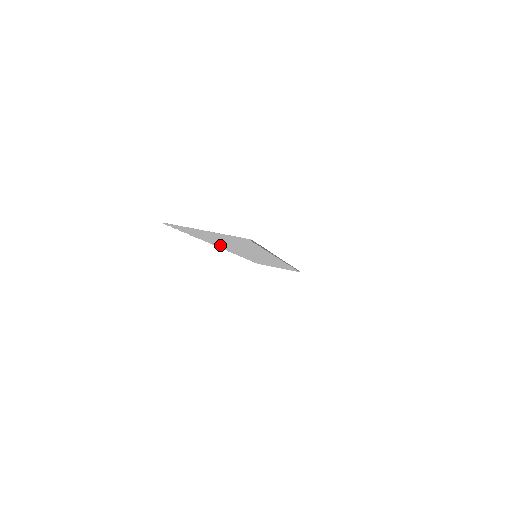
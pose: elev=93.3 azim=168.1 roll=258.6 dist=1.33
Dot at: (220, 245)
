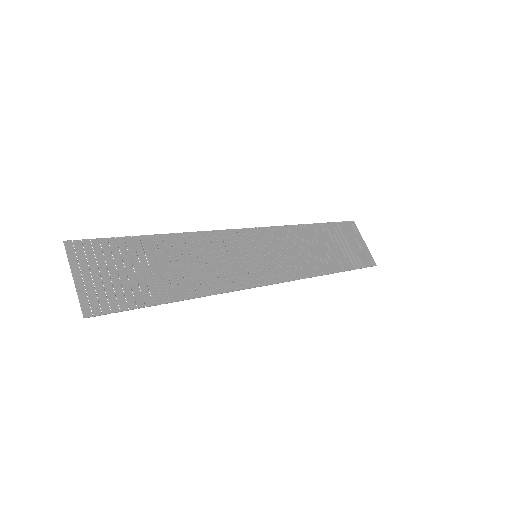
Dot at: (192, 242)
